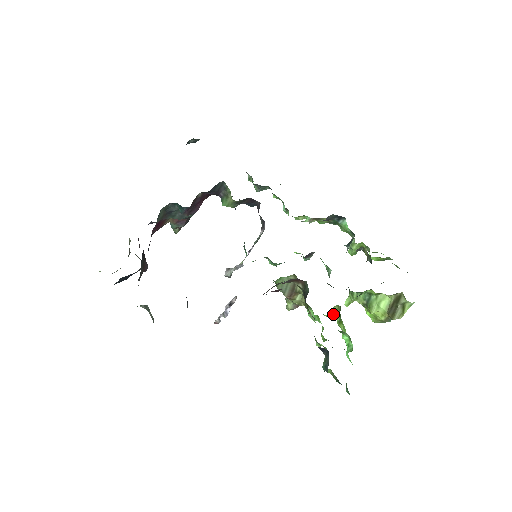
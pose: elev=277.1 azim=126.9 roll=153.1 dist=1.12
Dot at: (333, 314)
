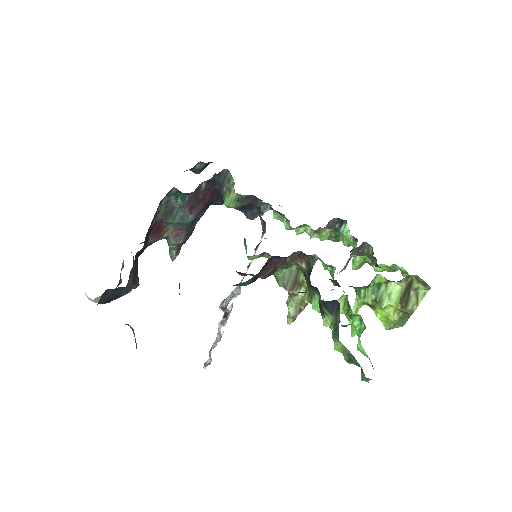
Dot at: (340, 309)
